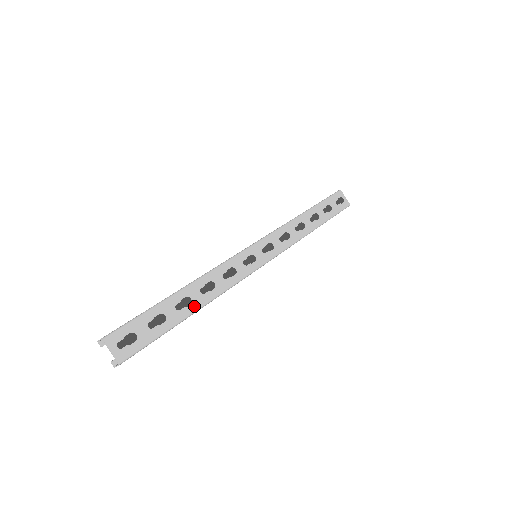
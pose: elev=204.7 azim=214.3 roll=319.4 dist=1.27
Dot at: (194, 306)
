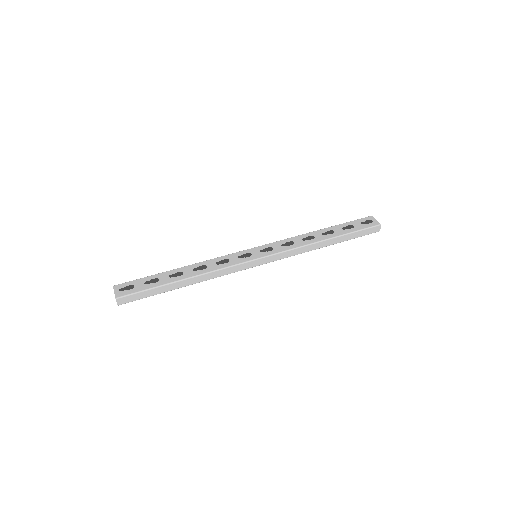
Dot at: (184, 277)
